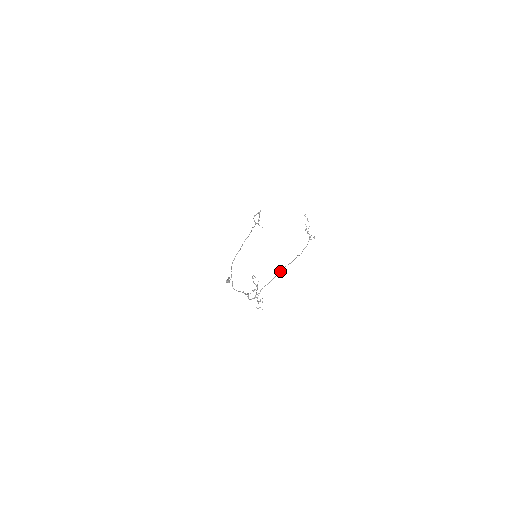
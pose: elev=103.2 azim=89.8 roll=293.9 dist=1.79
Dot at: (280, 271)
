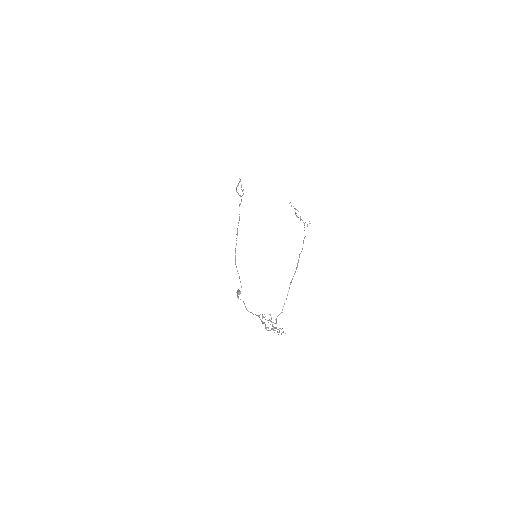
Dot at: (288, 291)
